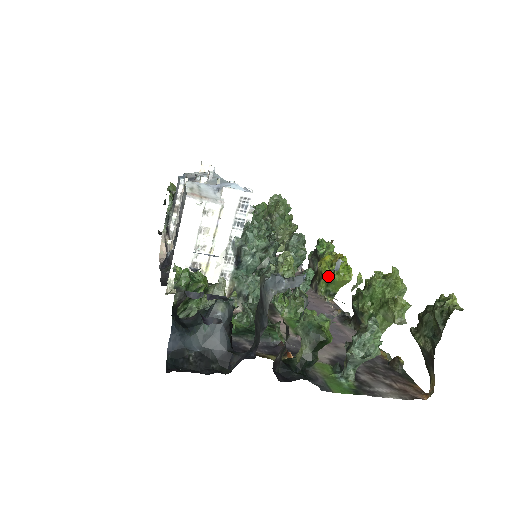
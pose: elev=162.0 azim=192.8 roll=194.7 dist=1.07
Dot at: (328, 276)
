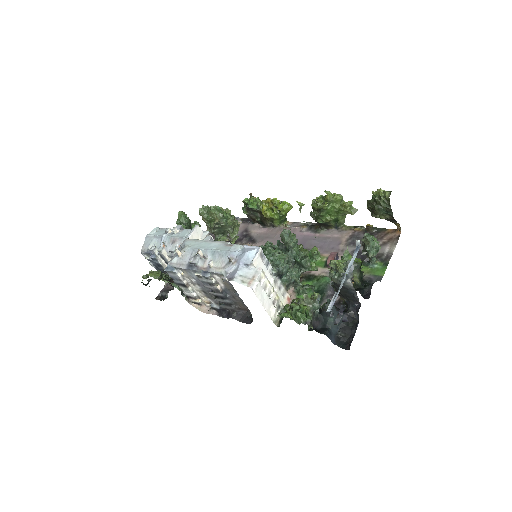
Dot at: (278, 216)
